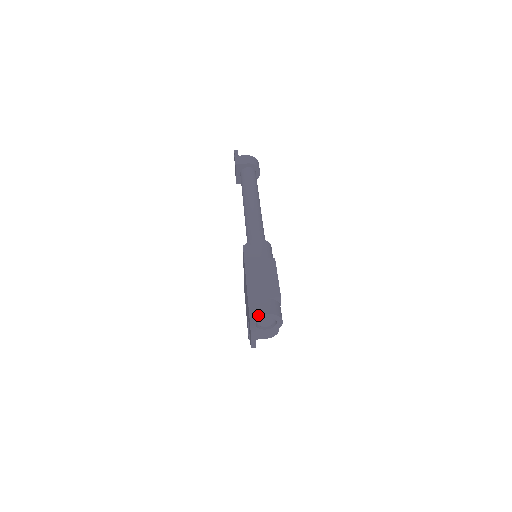
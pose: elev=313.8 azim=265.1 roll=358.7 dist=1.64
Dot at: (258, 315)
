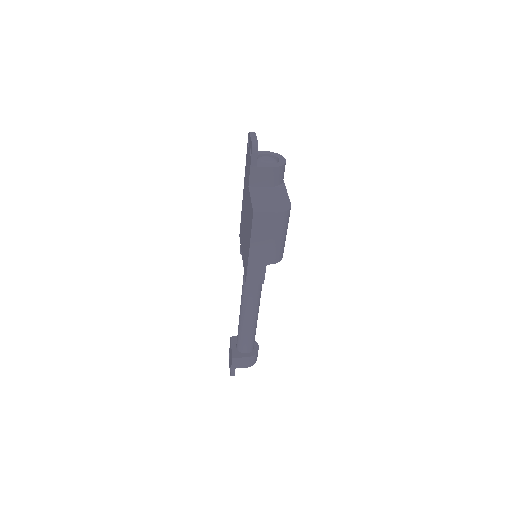
Dot at: occluded
